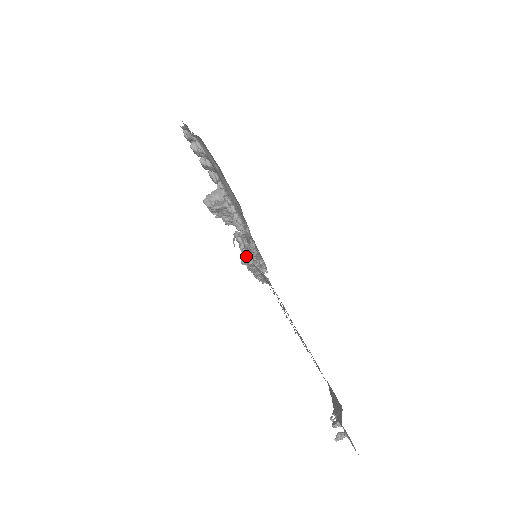
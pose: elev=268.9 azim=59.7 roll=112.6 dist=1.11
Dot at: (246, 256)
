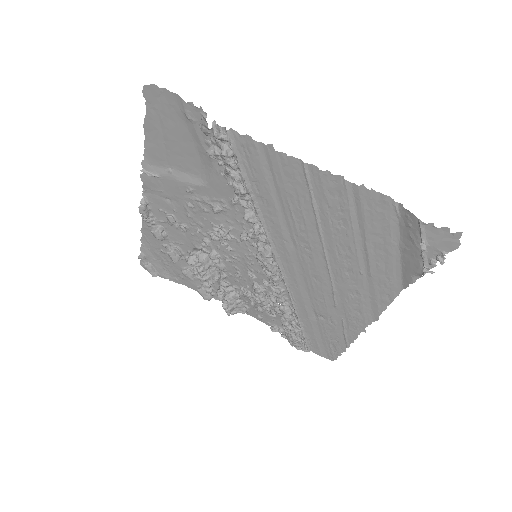
Dot at: (219, 134)
